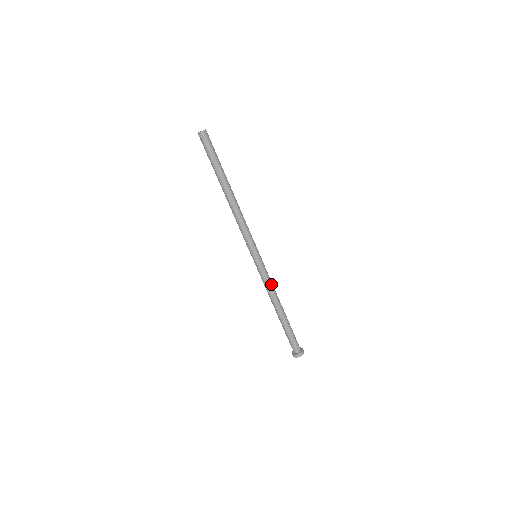
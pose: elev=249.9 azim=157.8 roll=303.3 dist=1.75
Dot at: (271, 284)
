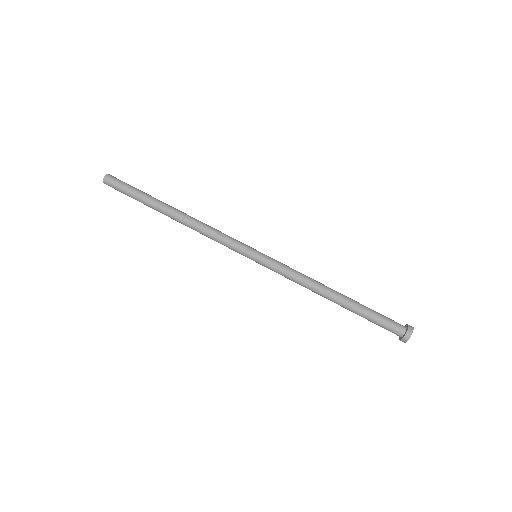
Dot at: (298, 273)
